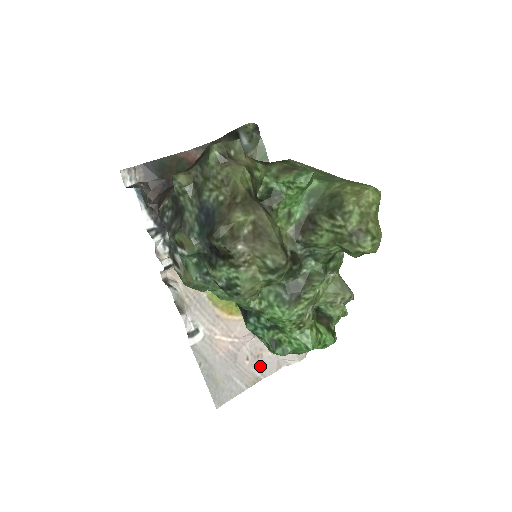
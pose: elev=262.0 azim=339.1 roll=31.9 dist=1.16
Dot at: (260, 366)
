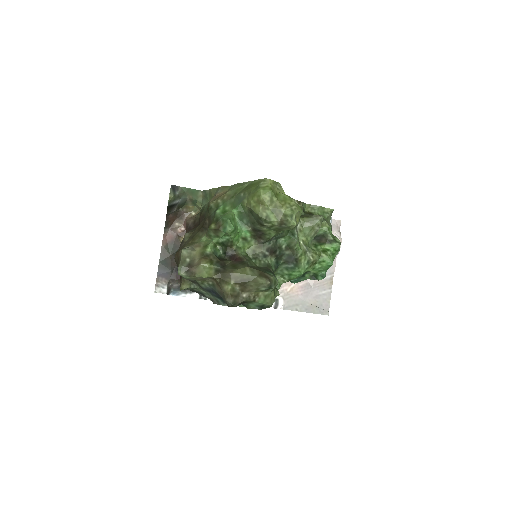
Dot at: occluded
